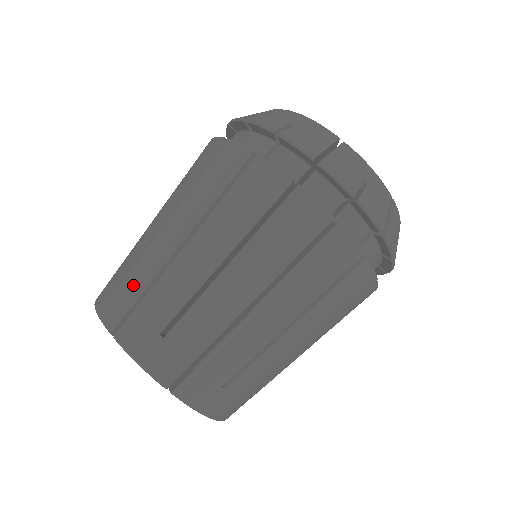
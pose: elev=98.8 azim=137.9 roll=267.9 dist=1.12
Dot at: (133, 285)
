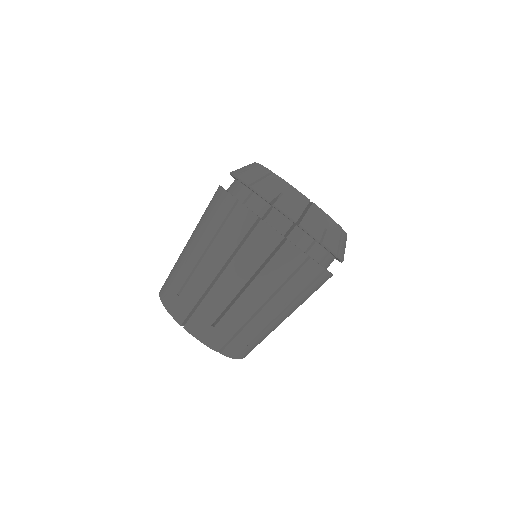
Dot at: (190, 297)
